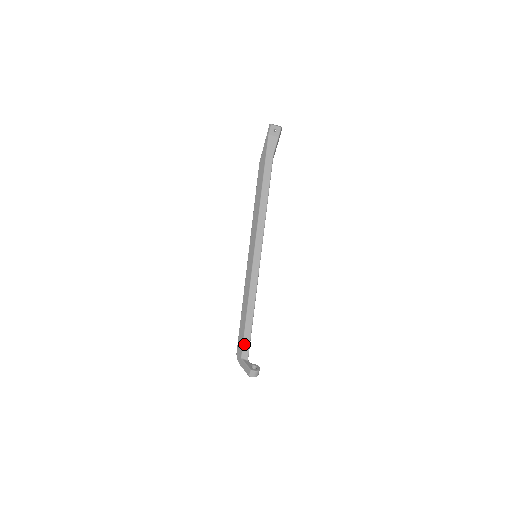
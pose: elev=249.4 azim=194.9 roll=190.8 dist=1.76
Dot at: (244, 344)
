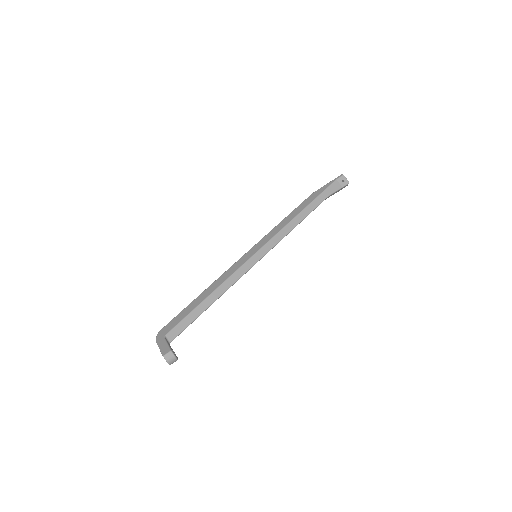
Dot at: (180, 324)
